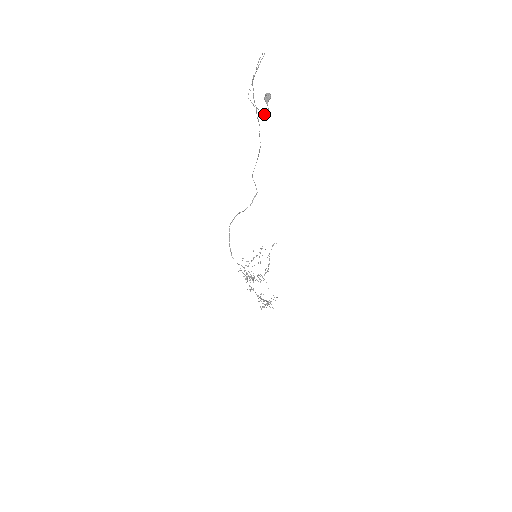
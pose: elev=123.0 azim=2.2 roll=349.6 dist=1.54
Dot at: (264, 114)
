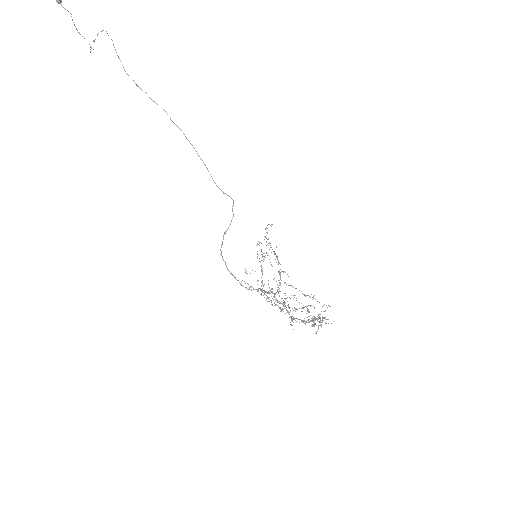
Dot at: occluded
